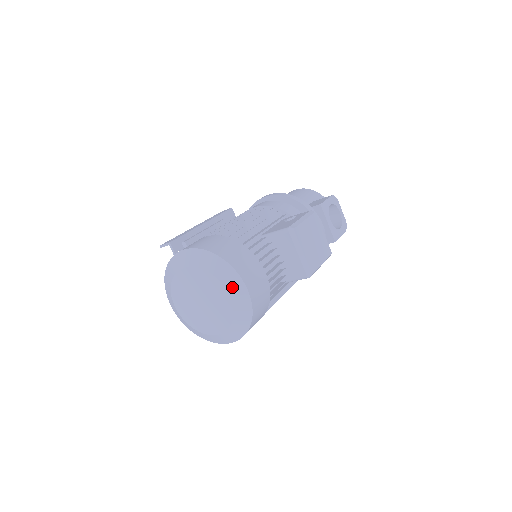
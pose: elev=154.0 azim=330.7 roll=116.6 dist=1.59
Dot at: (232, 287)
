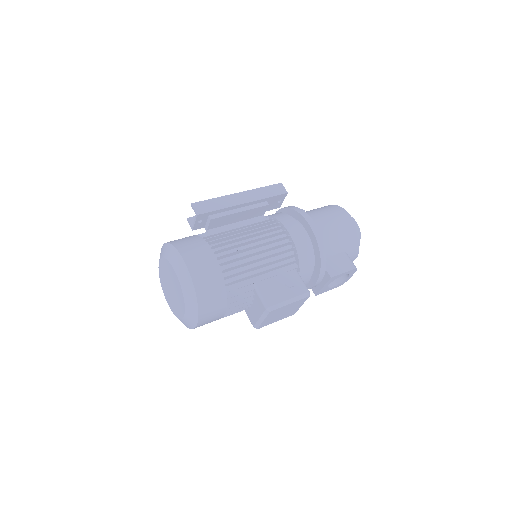
Dot at: (189, 316)
